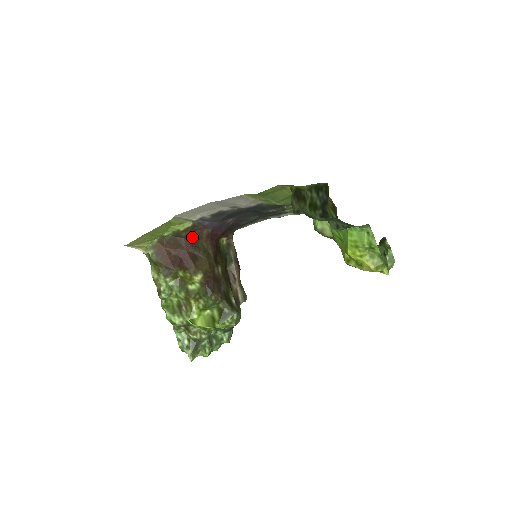
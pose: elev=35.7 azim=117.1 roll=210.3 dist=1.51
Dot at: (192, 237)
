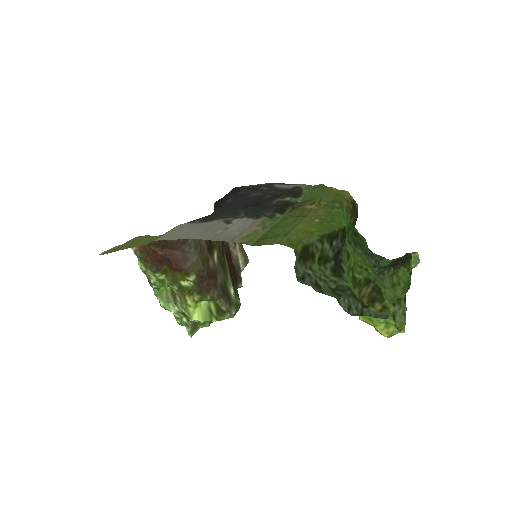
Dot at: occluded
